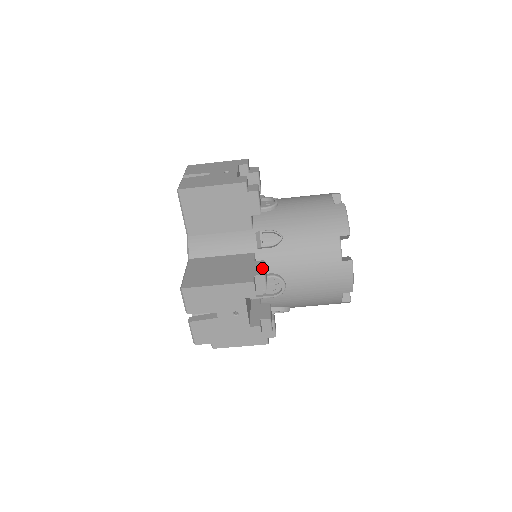
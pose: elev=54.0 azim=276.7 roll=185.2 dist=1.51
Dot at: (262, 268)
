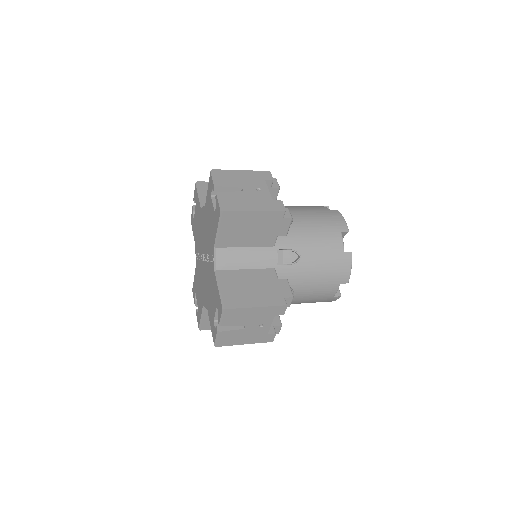
Dot at: occluded
